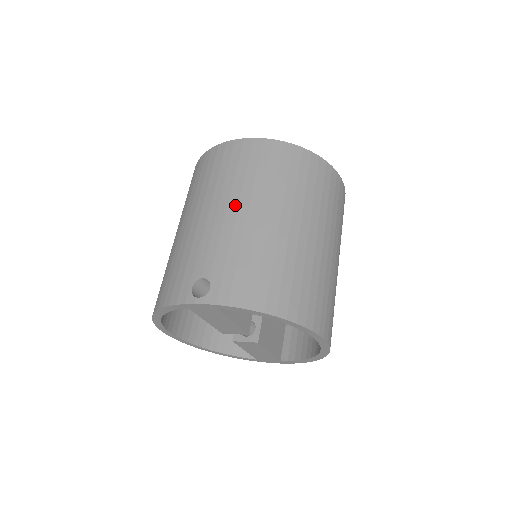
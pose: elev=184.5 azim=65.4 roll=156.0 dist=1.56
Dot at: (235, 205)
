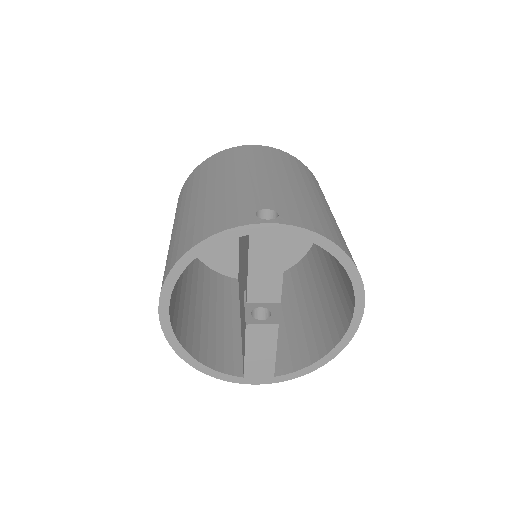
Dot at: (275, 174)
